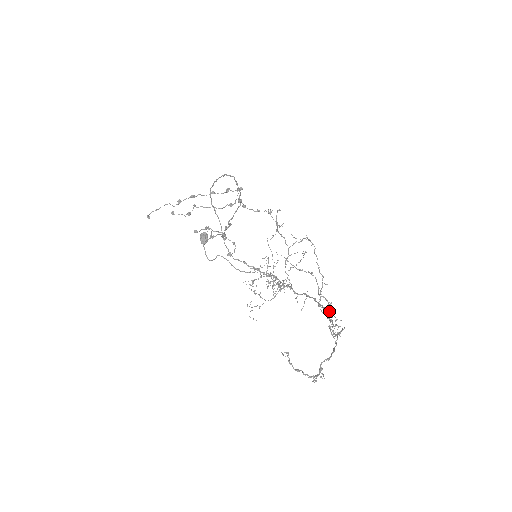
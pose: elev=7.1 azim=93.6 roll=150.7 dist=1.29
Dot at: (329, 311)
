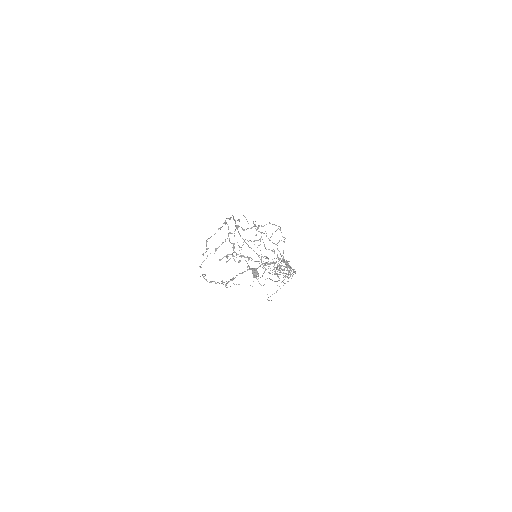
Dot at: (277, 257)
